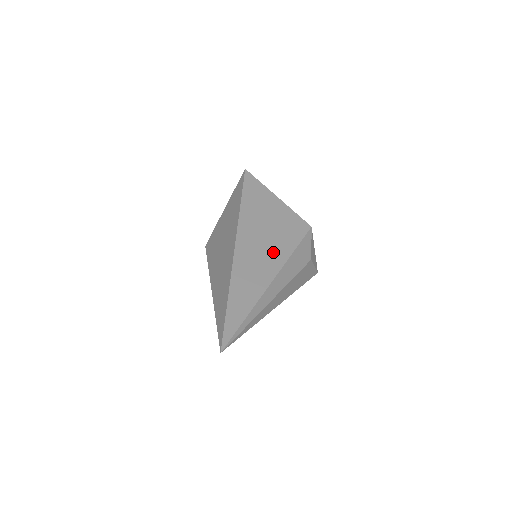
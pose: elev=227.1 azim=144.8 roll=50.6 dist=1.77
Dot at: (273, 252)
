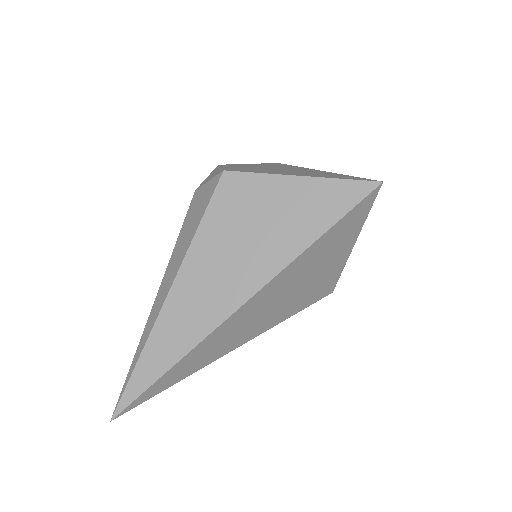
Dot at: (270, 318)
